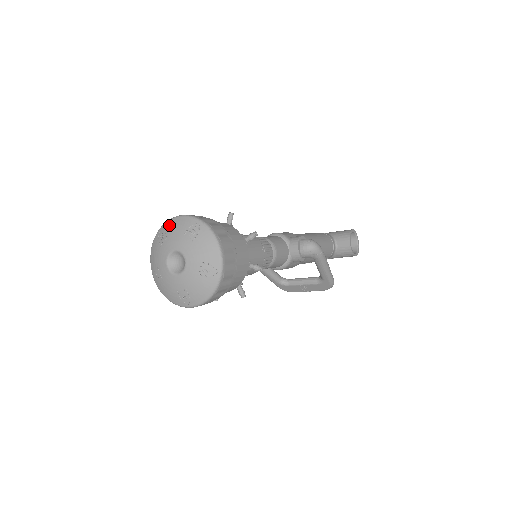
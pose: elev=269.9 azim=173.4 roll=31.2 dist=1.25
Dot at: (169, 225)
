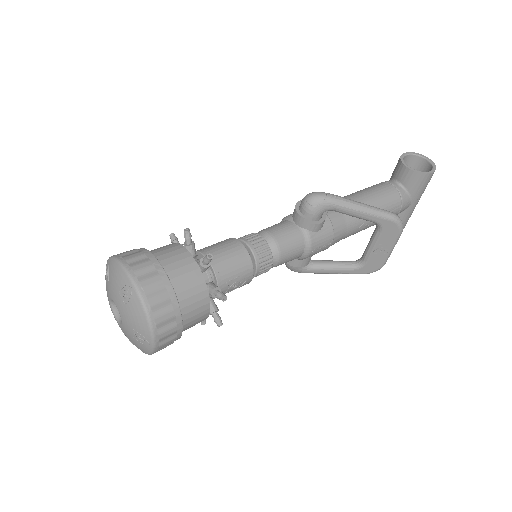
Dot at: occluded
